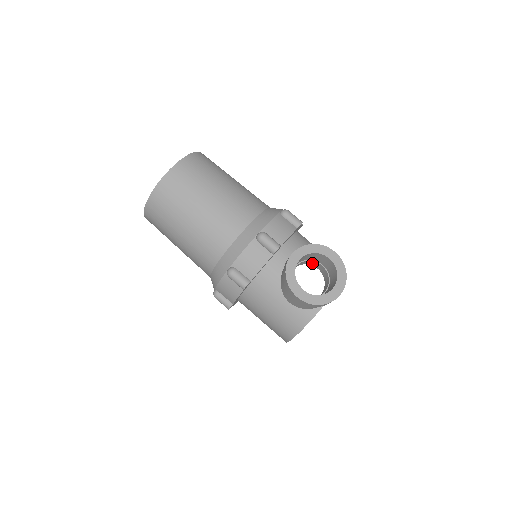
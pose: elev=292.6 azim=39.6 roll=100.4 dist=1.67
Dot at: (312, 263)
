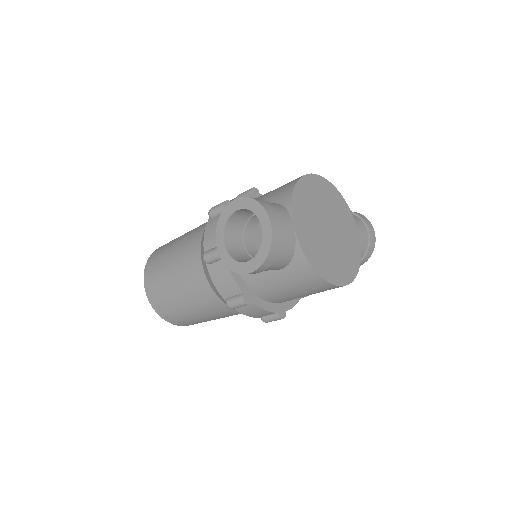
Dot at: (255, 220)
